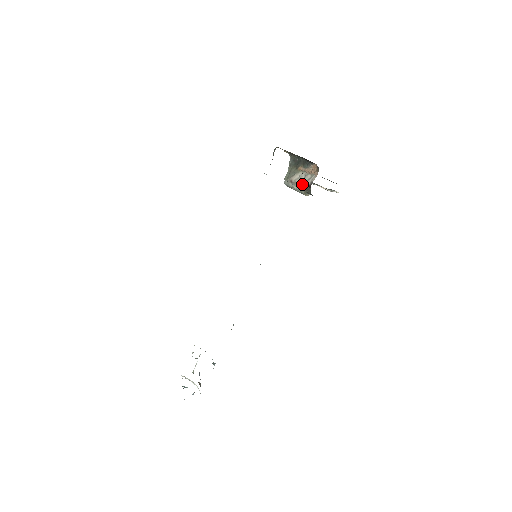
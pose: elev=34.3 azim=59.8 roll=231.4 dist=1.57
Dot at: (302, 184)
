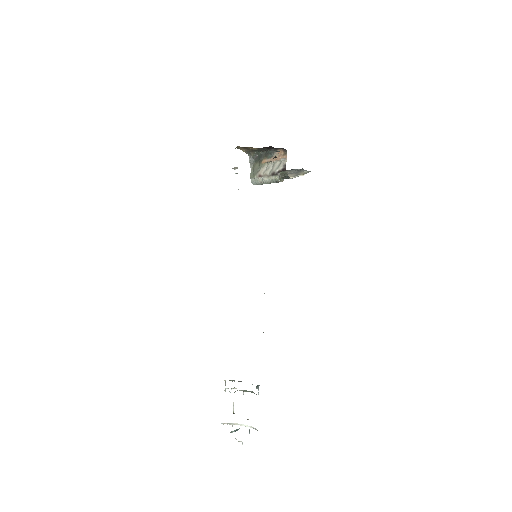
Dot at: (274, 172)
